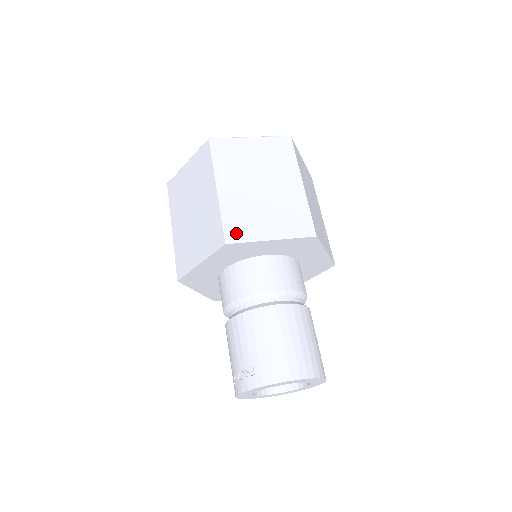
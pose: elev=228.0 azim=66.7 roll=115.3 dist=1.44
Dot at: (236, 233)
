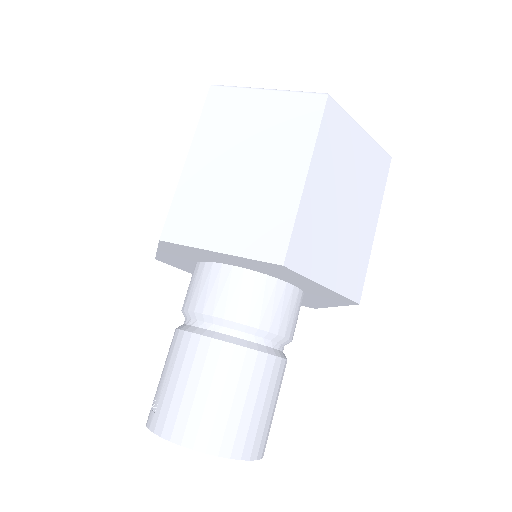
Dot at: (179, 229)
